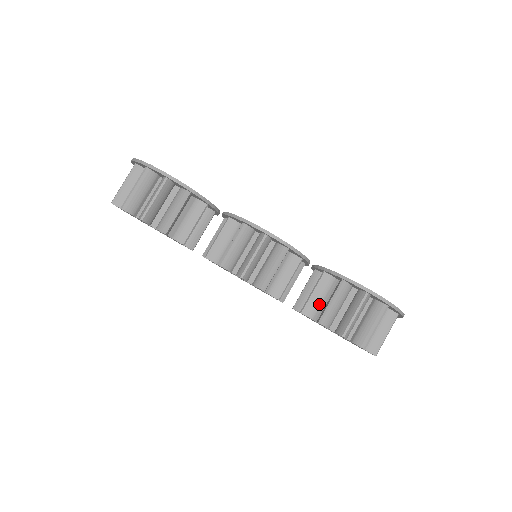
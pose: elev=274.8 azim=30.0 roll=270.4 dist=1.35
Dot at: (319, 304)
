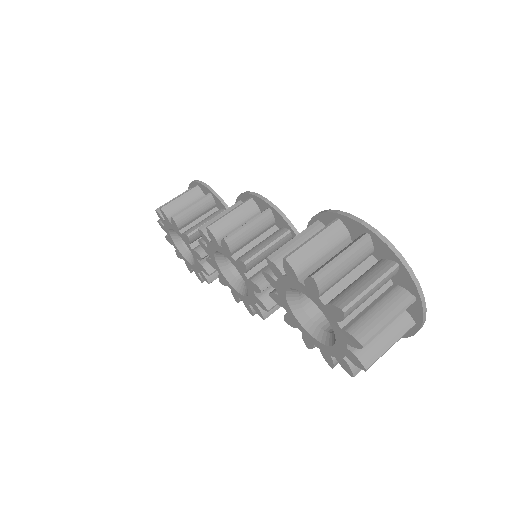
Dot at: occluded
